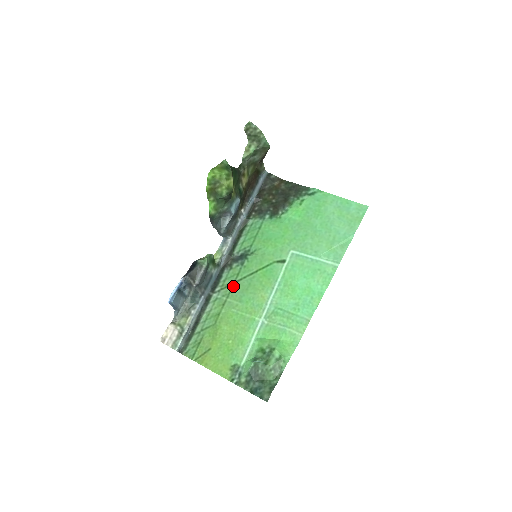
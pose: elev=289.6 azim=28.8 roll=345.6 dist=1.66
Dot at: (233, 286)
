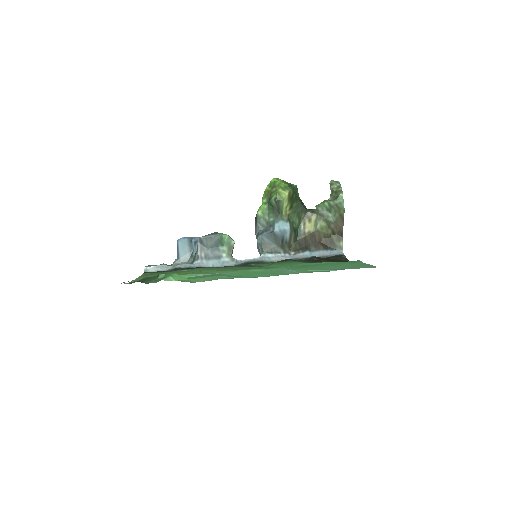
Dot at: (222, 268)
